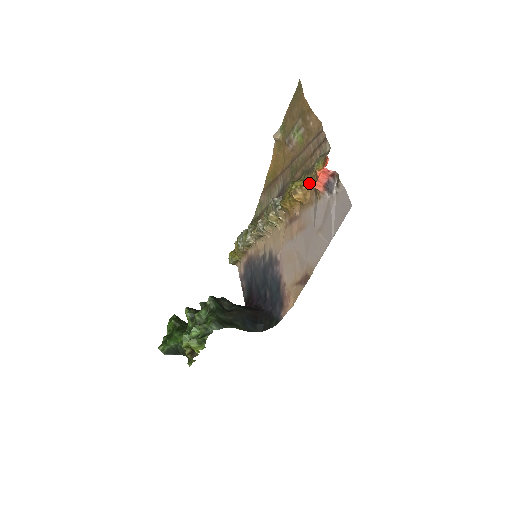
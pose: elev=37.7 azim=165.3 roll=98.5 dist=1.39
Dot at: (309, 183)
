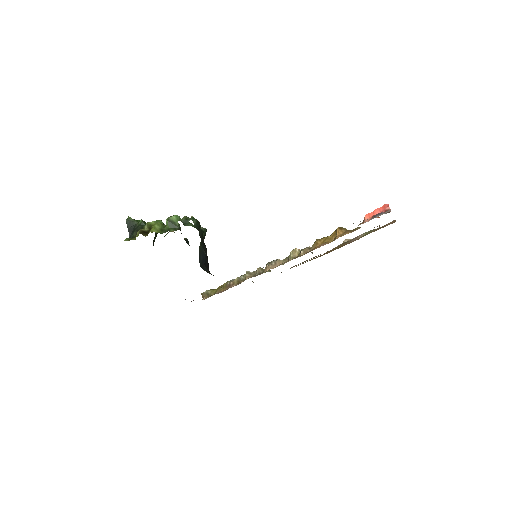
Dot at: occluded
